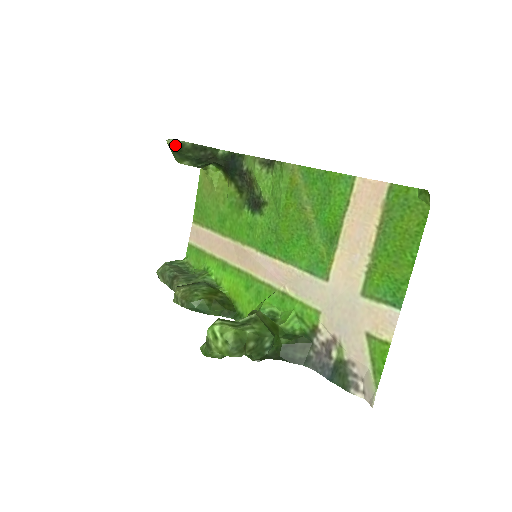
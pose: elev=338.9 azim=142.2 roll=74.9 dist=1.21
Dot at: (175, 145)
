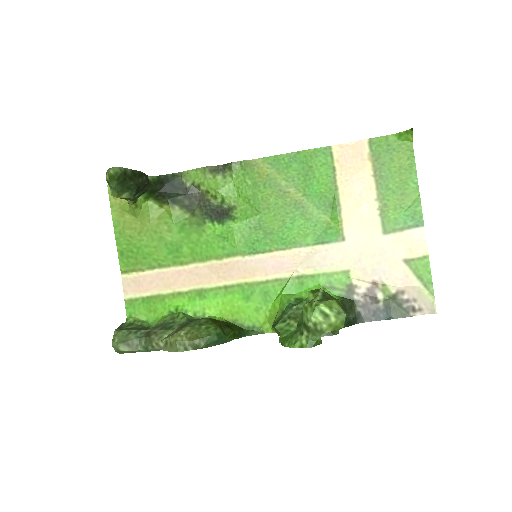
Dot at: (120, 173)
